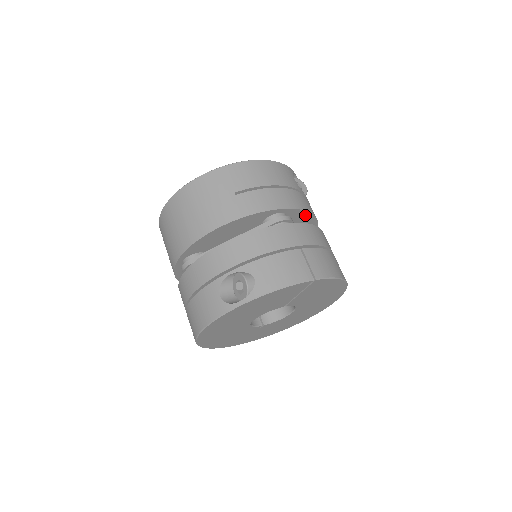
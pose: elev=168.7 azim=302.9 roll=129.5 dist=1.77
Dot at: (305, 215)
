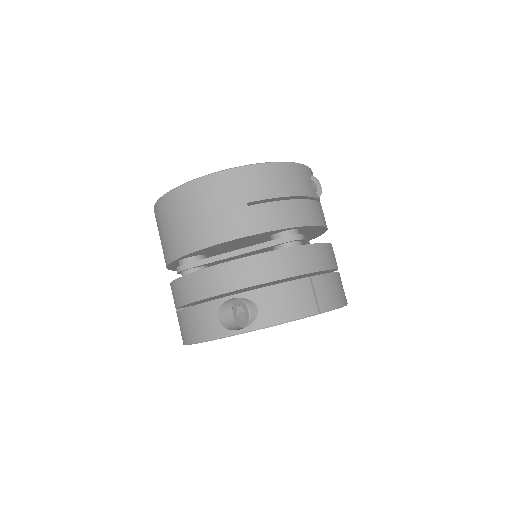
Dot at: (317, 227)
